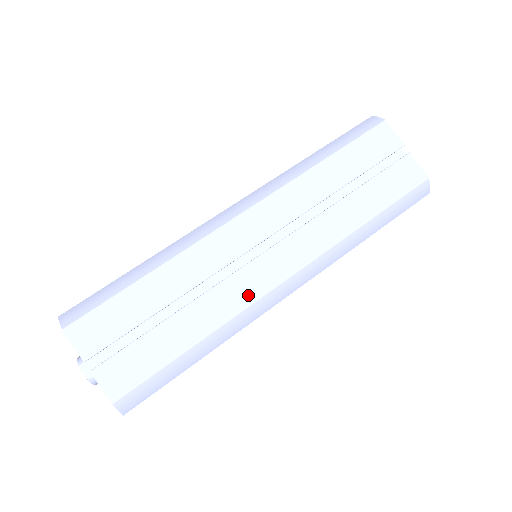
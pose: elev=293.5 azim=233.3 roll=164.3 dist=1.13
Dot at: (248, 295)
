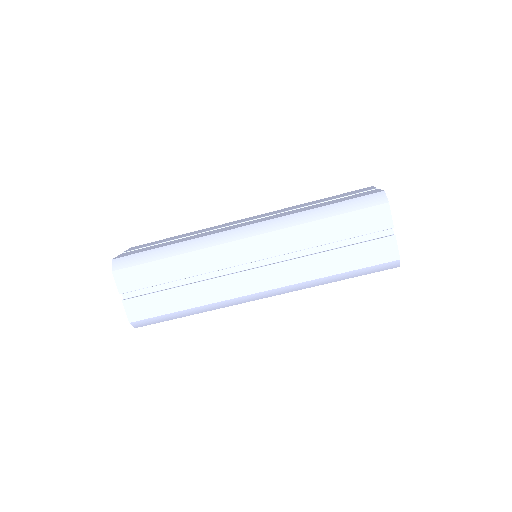
Dot at: (230, 293)
